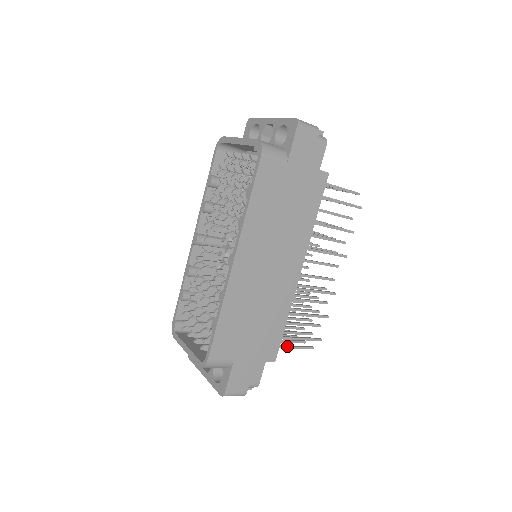
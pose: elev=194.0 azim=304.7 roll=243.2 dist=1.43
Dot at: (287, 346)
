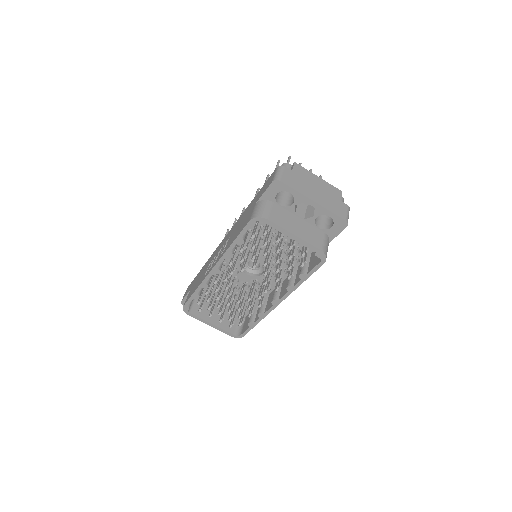
Dot at: occluded
